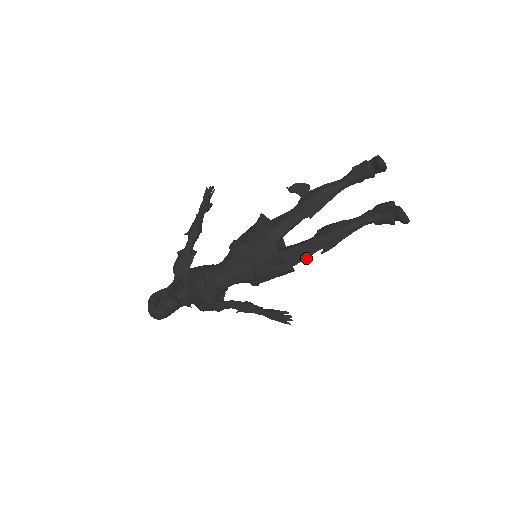
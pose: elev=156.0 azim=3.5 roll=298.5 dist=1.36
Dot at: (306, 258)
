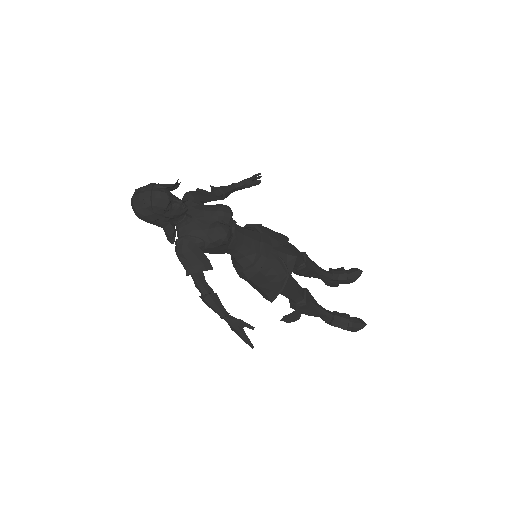
Dot at: (295, 291)
